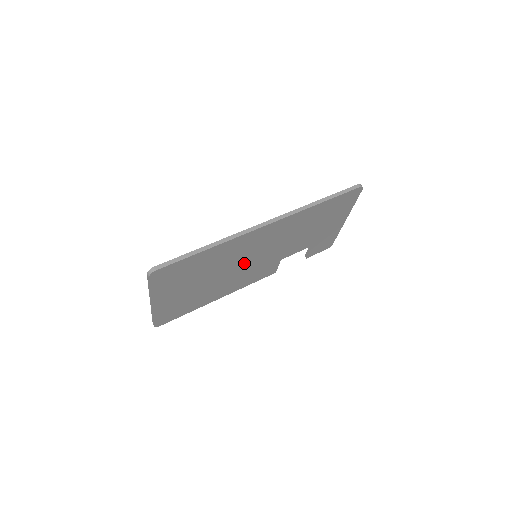
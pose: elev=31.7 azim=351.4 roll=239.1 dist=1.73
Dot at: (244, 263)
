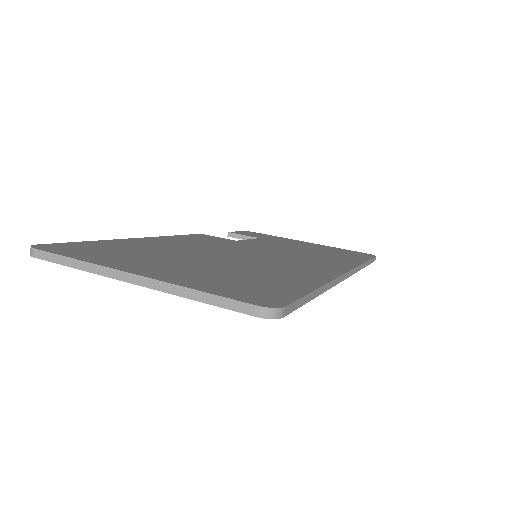
Dot at: occluded
